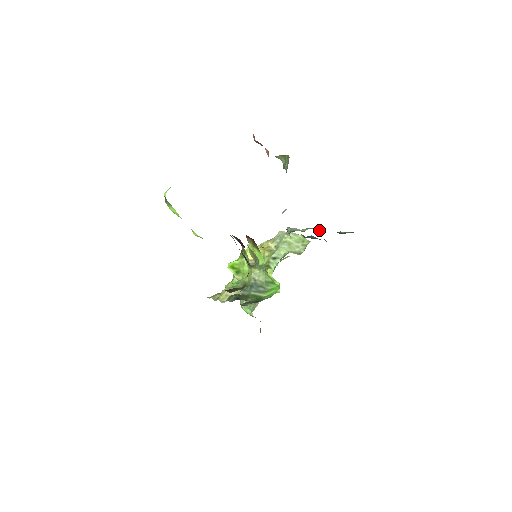
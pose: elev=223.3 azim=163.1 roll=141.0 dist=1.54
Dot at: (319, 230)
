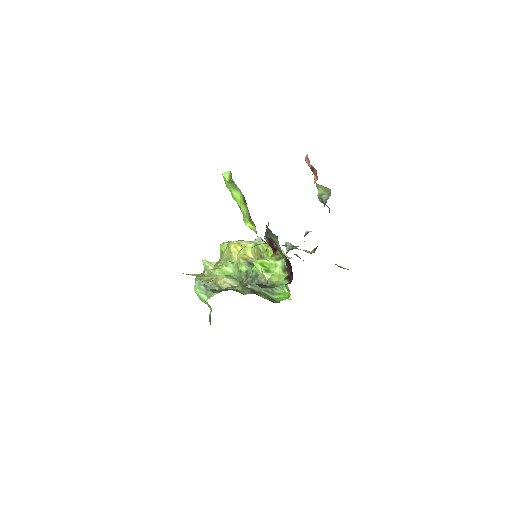
Dot at: occluded
